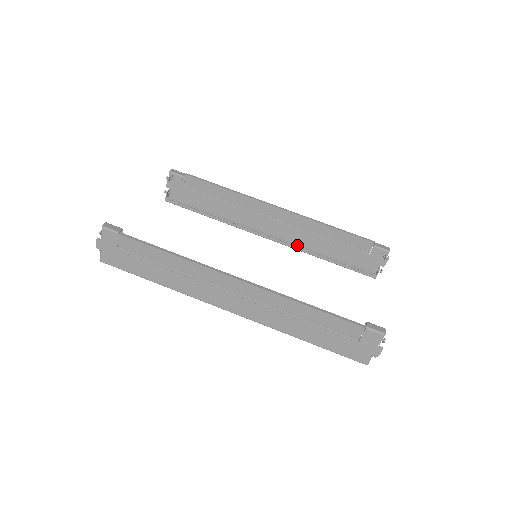
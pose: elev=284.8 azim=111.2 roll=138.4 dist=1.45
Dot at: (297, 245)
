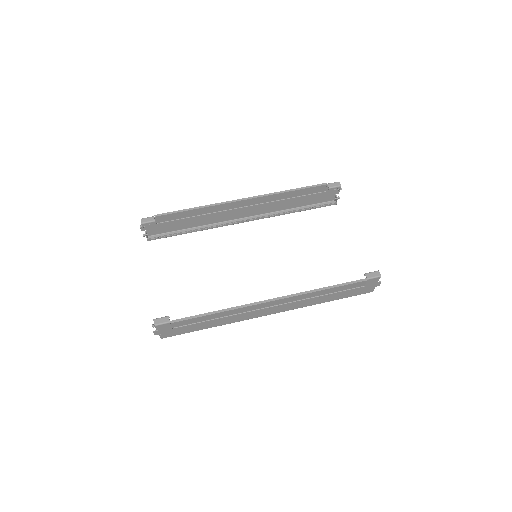
Dot at: (269, 215)
